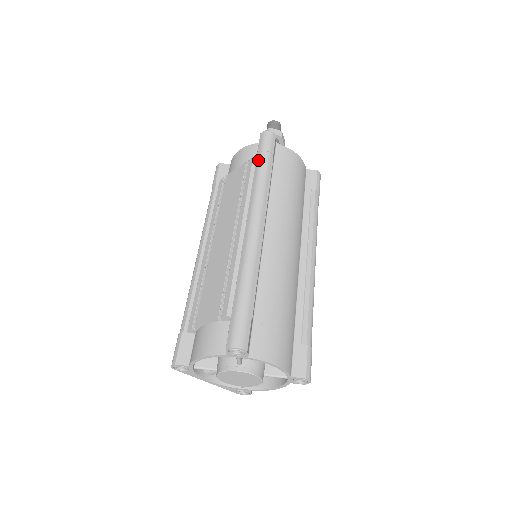
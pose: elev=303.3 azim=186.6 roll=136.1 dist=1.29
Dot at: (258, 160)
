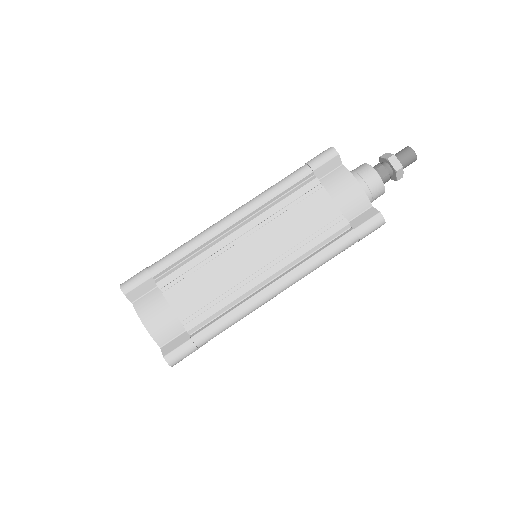
Dot at: (346, 239)
